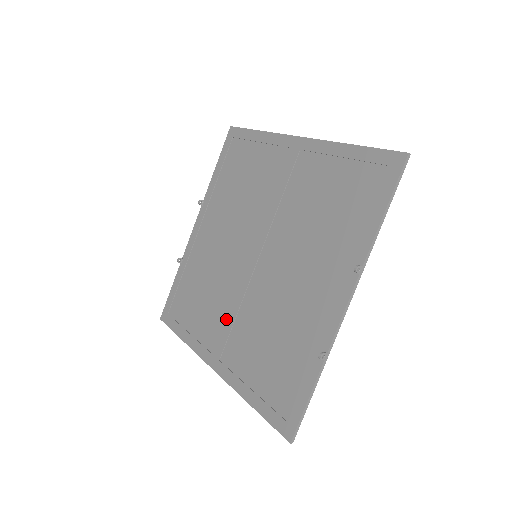
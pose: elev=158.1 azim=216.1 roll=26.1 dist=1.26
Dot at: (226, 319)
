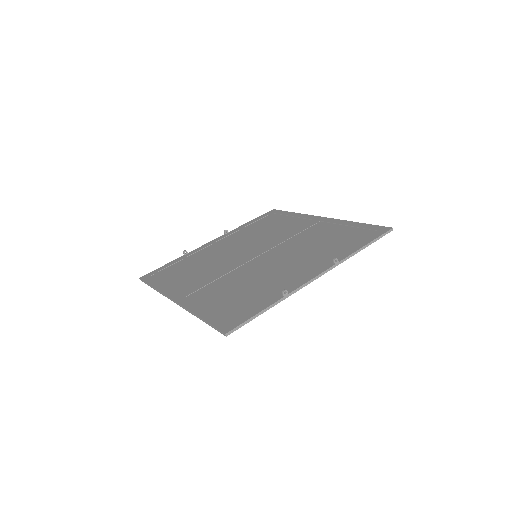
Dot at: (208, 279)
